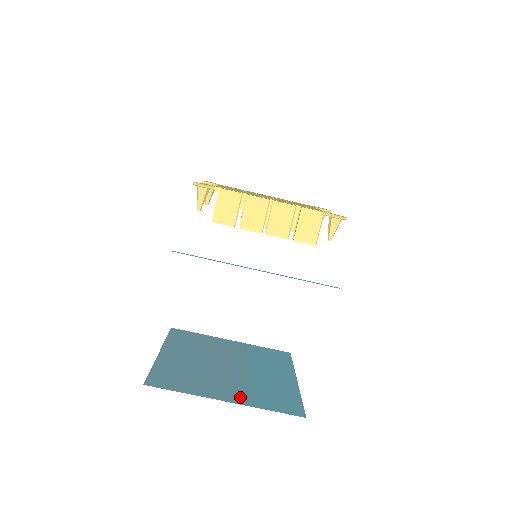
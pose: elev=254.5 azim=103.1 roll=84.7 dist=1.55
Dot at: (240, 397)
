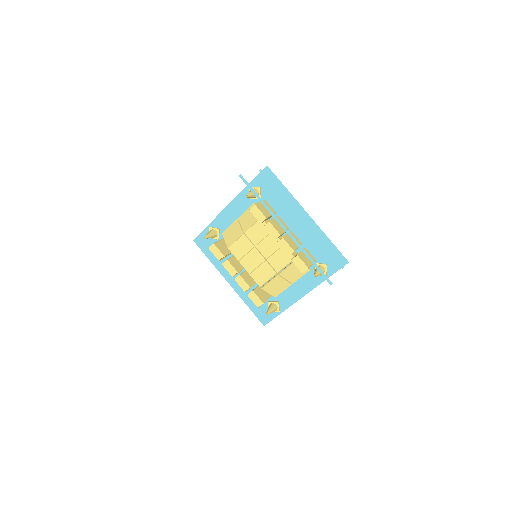
Dot at: occluded
